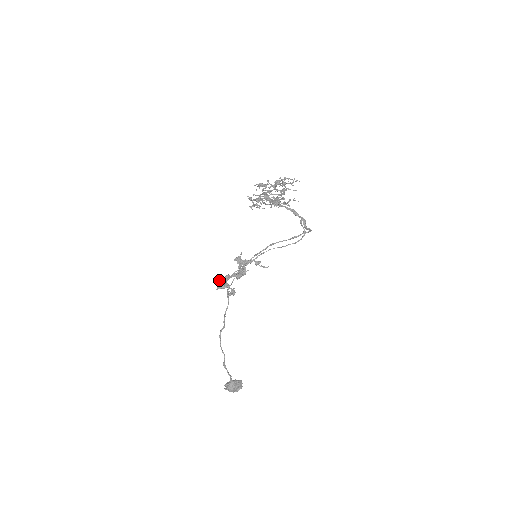
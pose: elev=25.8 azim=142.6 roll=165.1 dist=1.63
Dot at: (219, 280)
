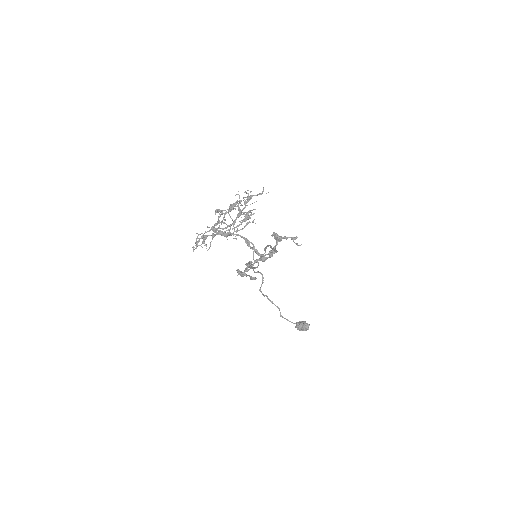
Dot at: (238, 270)
